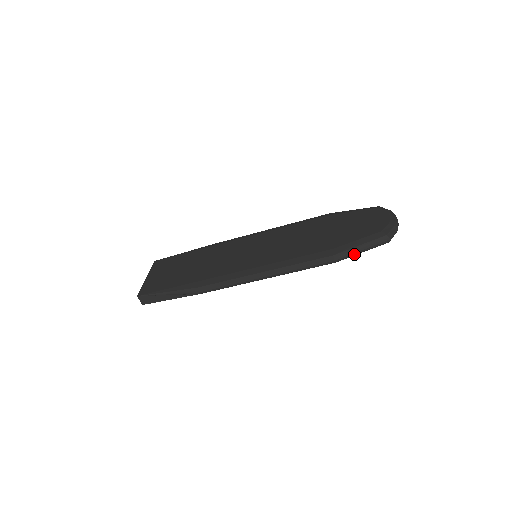
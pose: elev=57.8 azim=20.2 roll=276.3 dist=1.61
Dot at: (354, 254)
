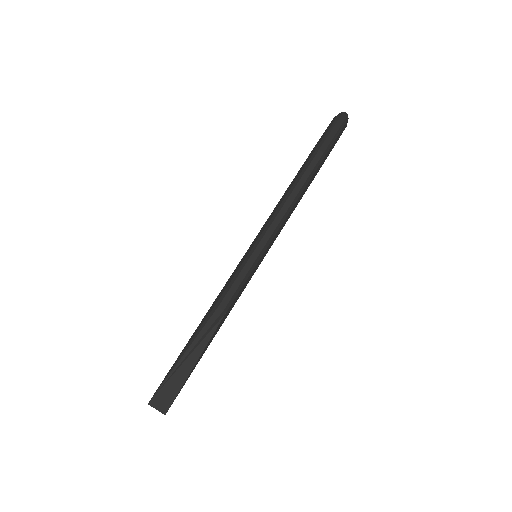
Dot at: (331, 138)
